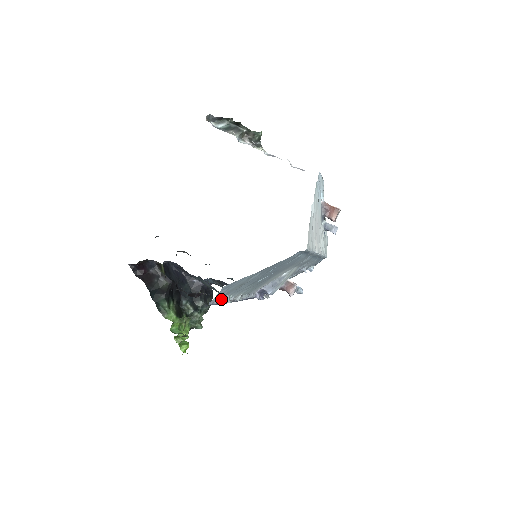
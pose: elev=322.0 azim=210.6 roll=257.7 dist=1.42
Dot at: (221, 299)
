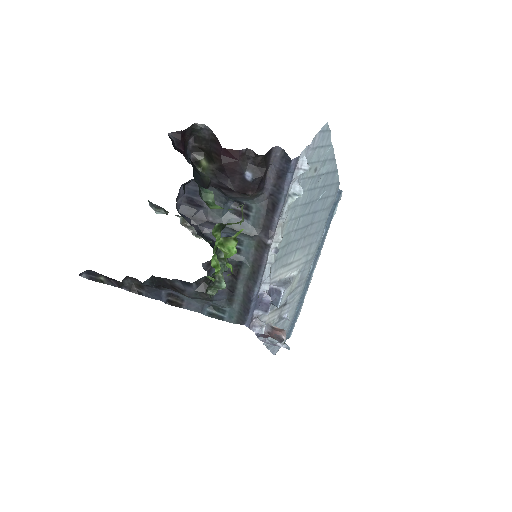
Dot at: (306, 163)
